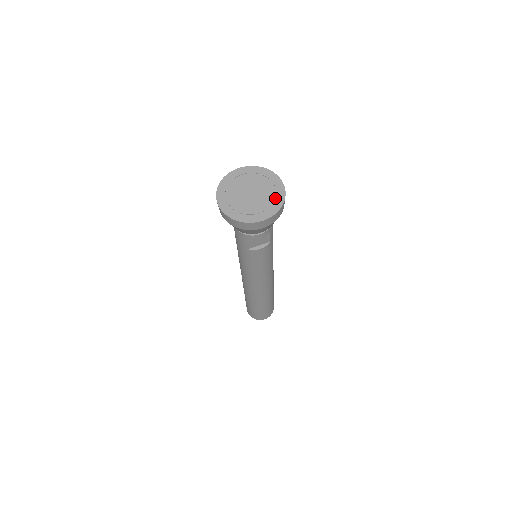
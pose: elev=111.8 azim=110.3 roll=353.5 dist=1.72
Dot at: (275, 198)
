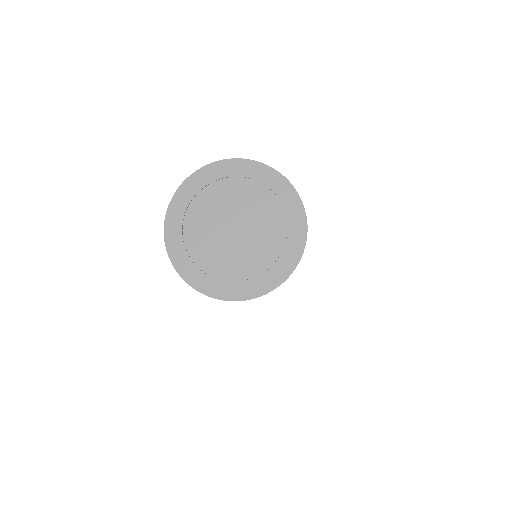
Dot at: (269, 267)
